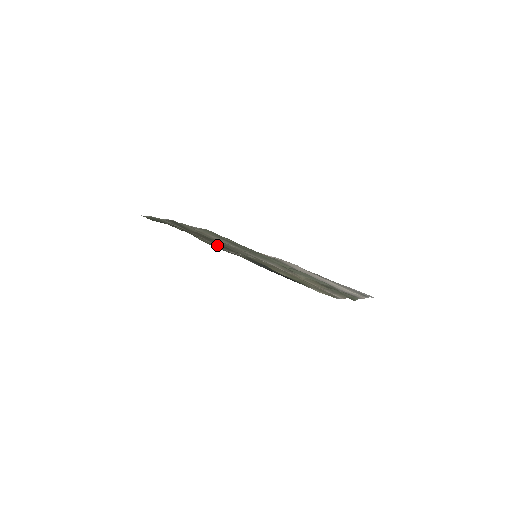
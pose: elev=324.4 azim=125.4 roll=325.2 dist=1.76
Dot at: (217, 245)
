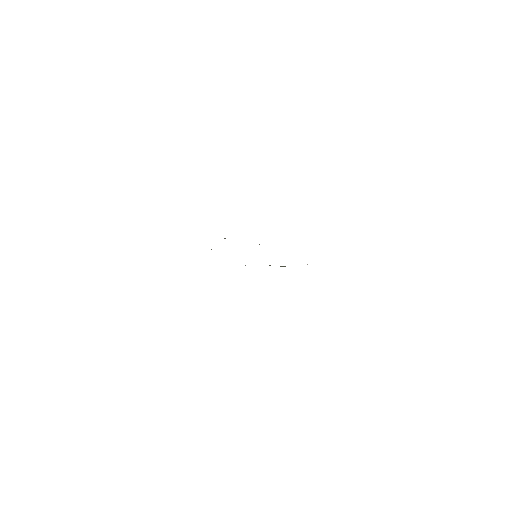
Dot at: occluded
